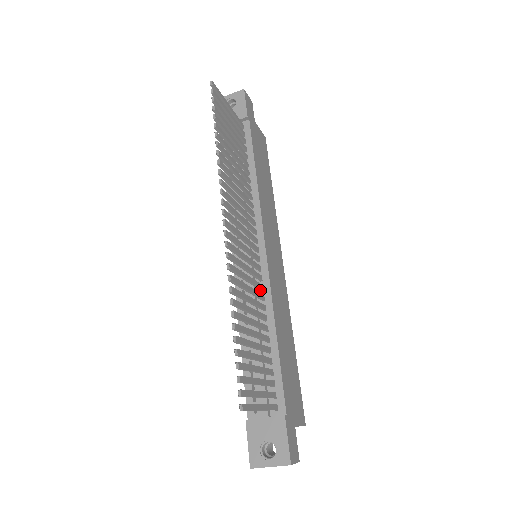
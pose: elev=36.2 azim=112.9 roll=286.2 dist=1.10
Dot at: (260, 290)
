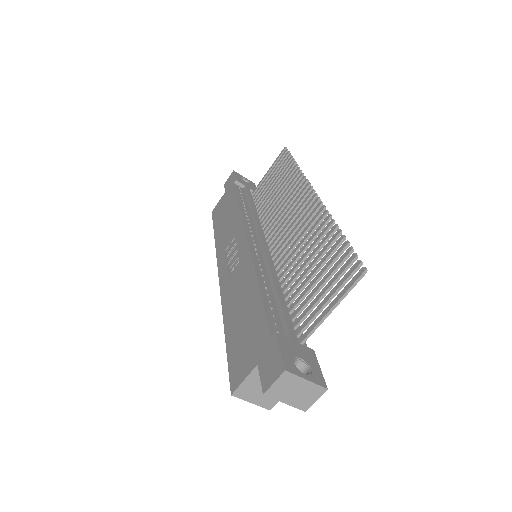
Dot at: occluded
